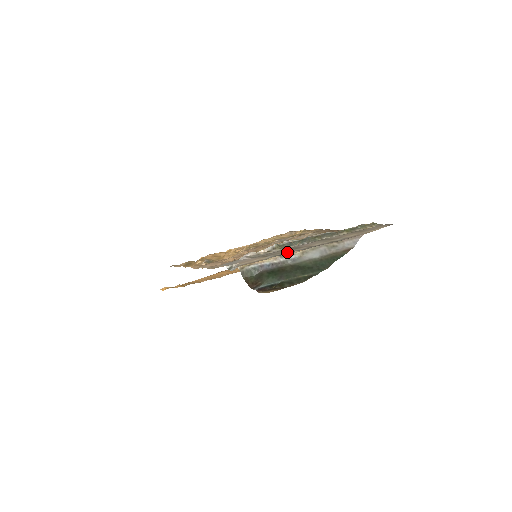
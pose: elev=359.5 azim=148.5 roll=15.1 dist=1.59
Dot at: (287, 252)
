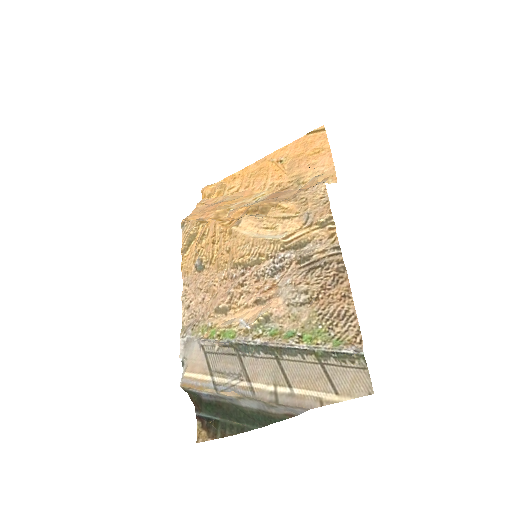
Dot at: (227, 383)
